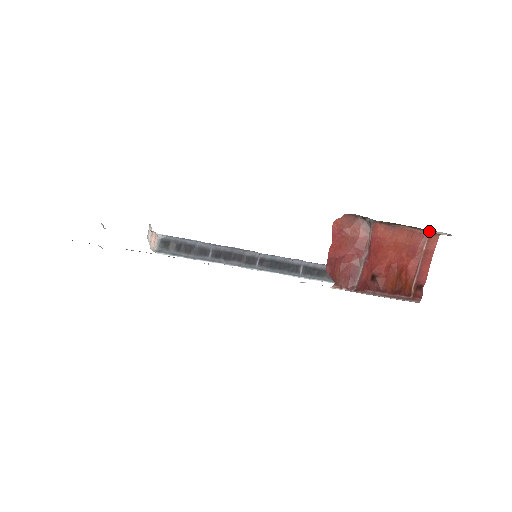
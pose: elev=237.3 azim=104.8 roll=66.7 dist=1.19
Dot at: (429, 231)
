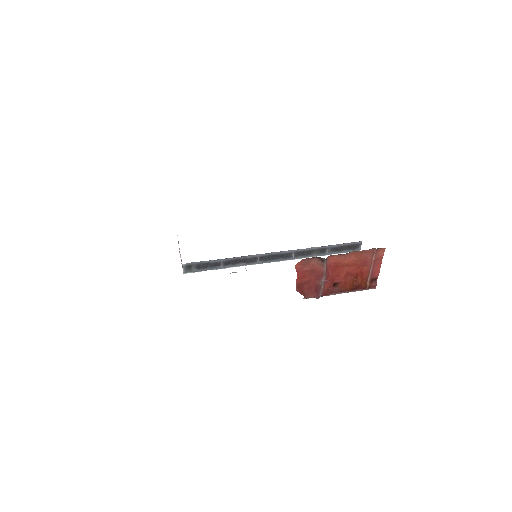
Dot at: occluded
